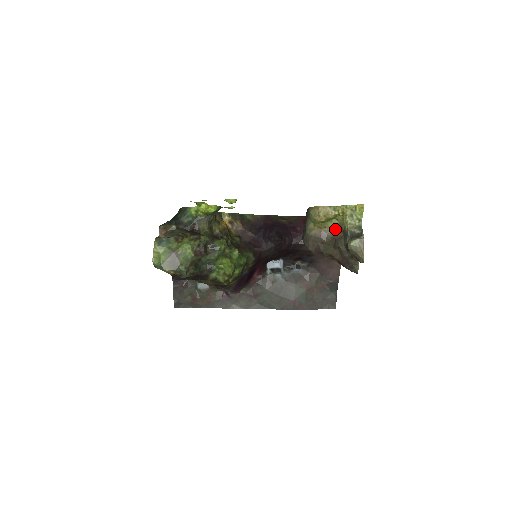
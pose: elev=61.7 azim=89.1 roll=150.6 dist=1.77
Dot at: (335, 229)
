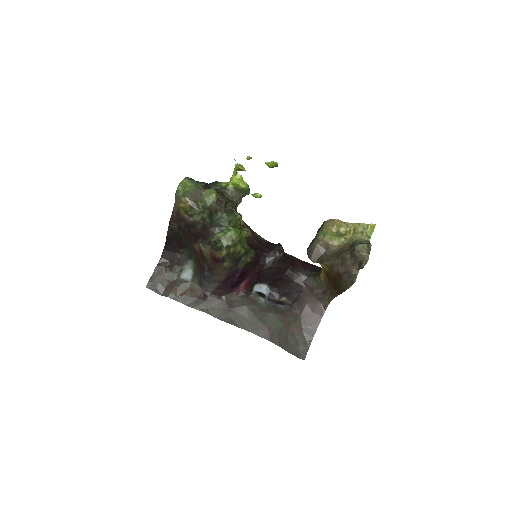
Dot at: (341, 246)
